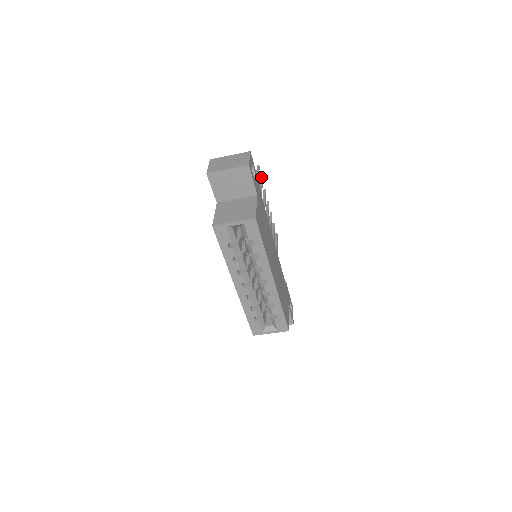
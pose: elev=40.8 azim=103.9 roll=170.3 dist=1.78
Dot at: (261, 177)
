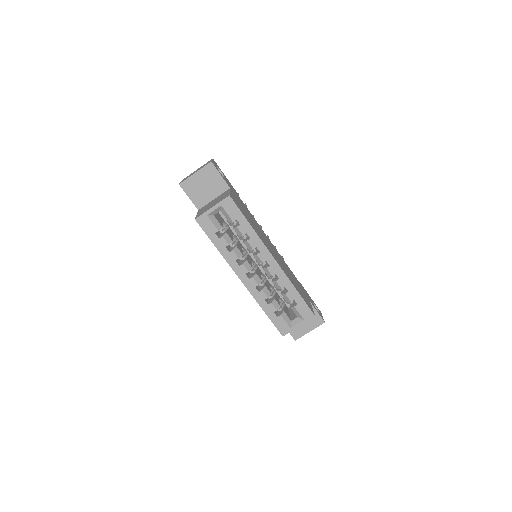
Dot at: occluded
